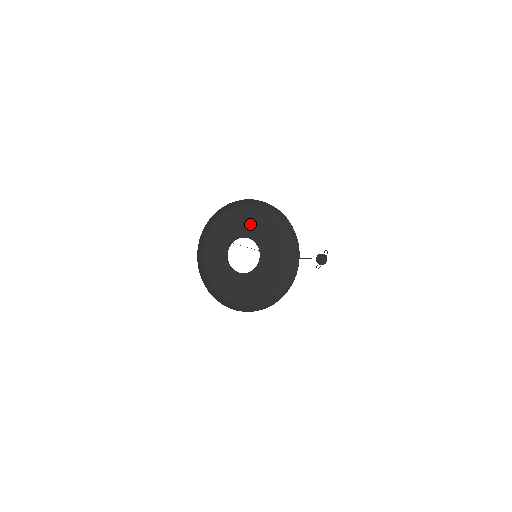
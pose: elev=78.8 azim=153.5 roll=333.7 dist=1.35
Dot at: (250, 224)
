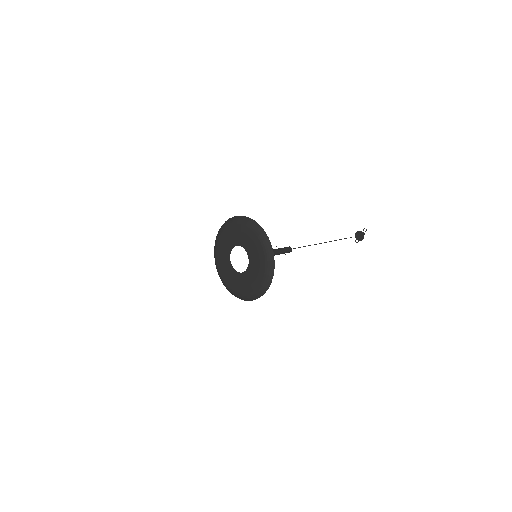
Dot at: (245, 238)
